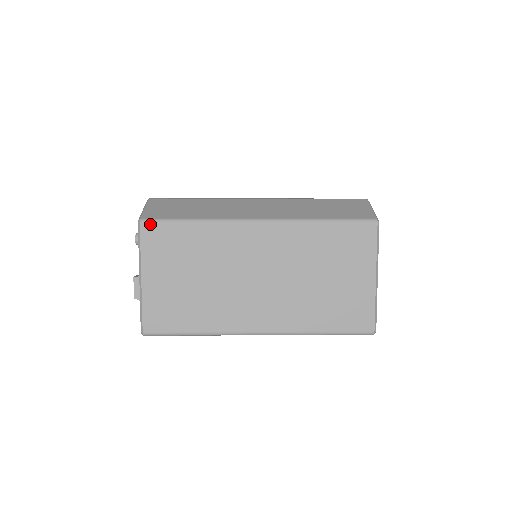
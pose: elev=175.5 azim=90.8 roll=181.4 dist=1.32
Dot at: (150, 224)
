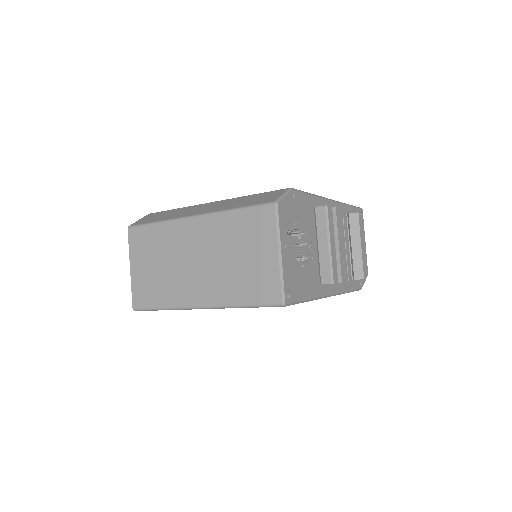
Dot at: (133, 229)
